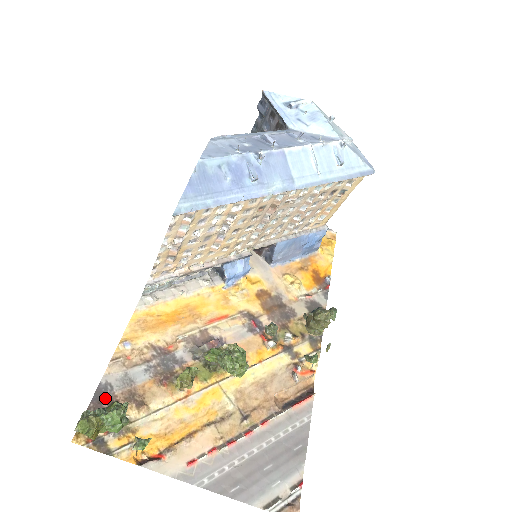
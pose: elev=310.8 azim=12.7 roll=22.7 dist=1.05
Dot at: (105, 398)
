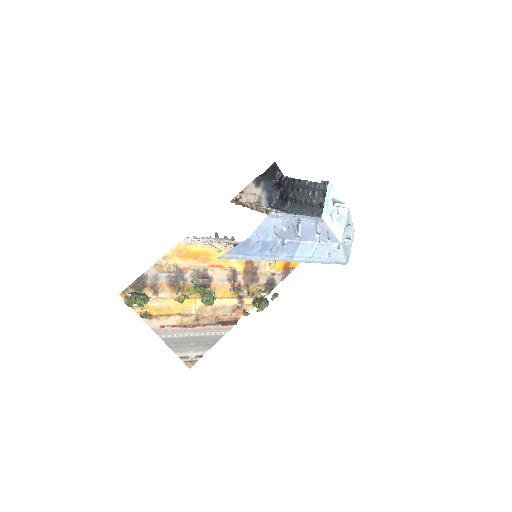
Dot at: (142, 282)
